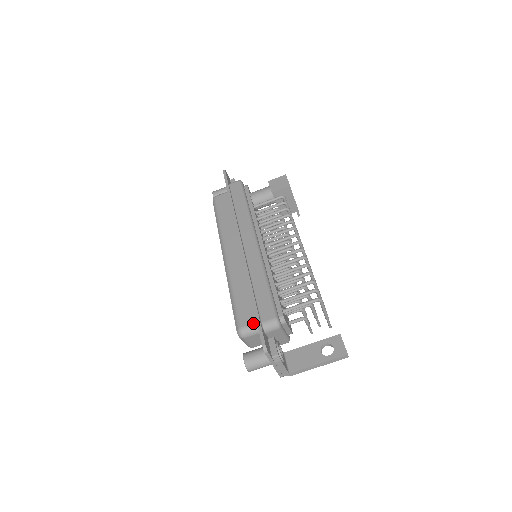
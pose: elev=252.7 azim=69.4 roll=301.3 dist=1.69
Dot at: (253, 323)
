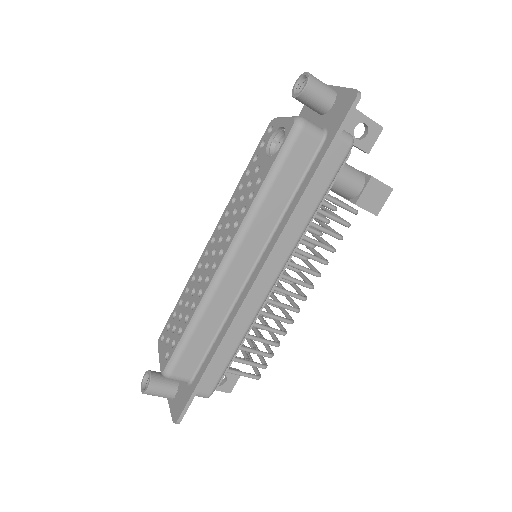
Dot at: (187, 379)
